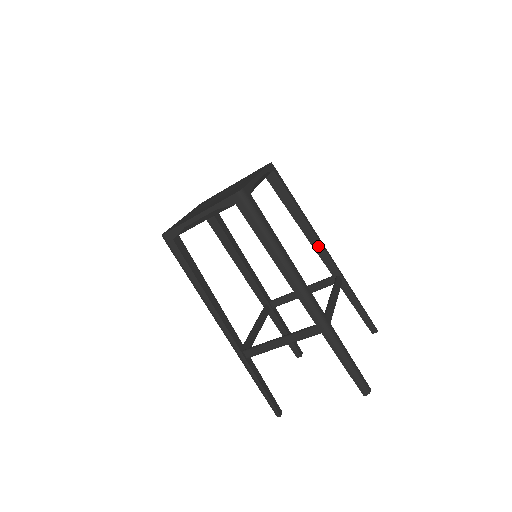
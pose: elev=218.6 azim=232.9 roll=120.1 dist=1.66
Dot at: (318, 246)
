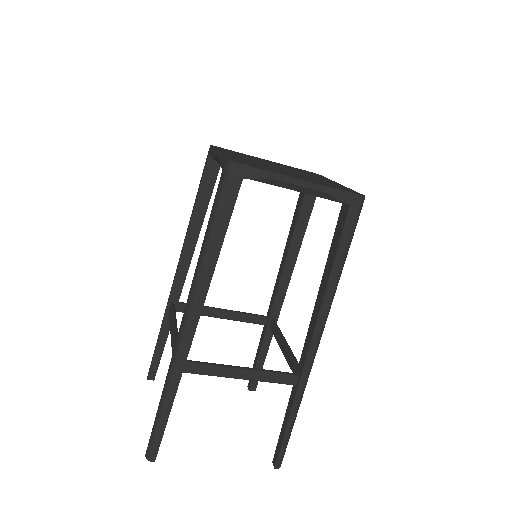
Dot at: (285, 281)
